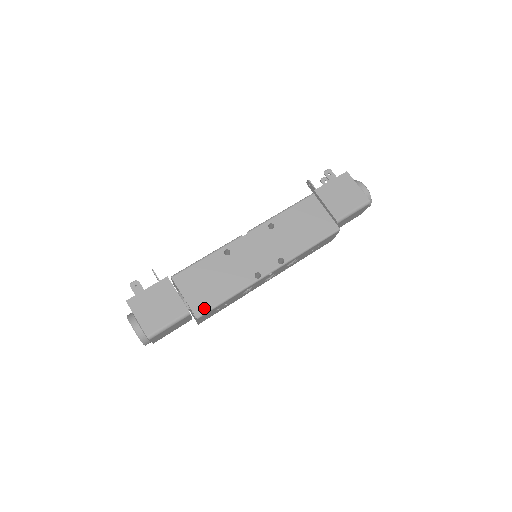
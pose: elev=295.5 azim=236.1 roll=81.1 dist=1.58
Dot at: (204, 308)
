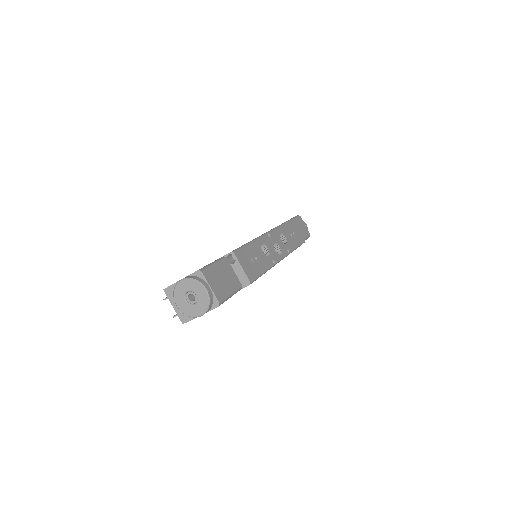
Dot at: occluded
